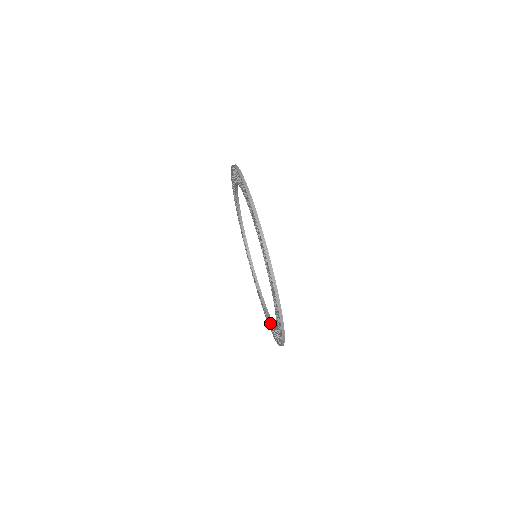
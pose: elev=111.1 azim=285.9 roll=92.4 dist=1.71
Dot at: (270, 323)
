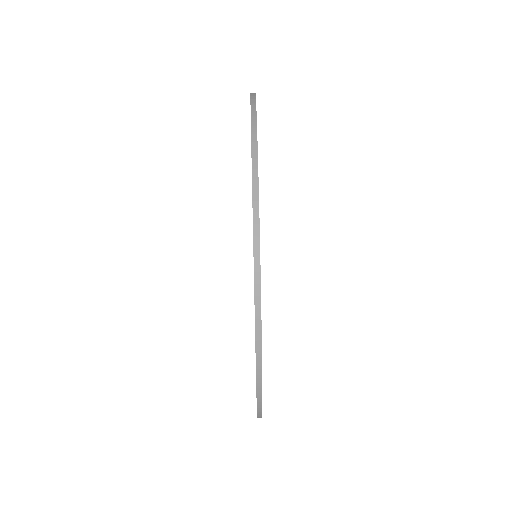
Dot at: occluded
